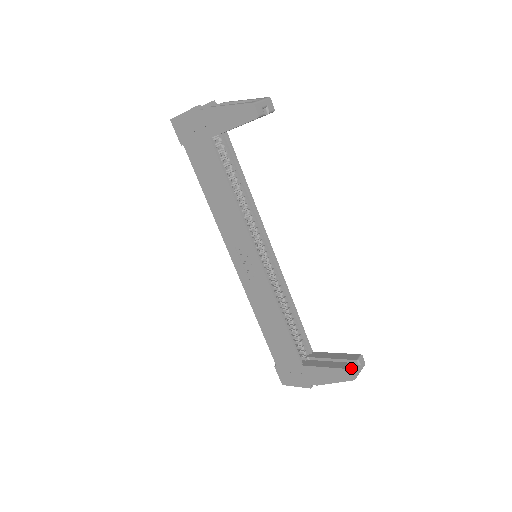
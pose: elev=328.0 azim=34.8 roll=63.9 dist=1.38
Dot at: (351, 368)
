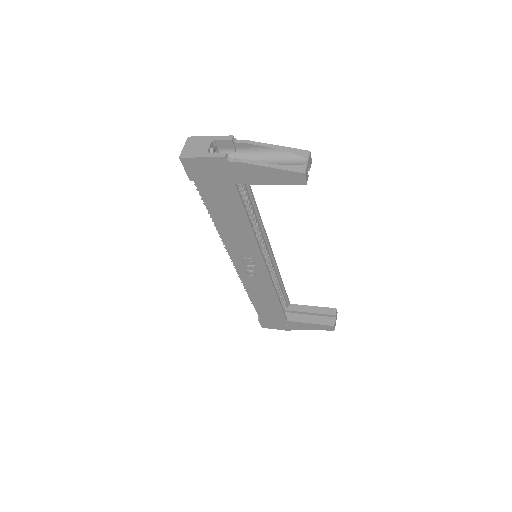
Dot at: (333, 325)
